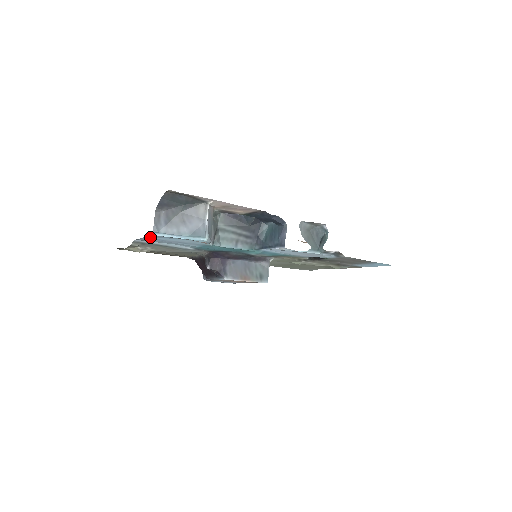
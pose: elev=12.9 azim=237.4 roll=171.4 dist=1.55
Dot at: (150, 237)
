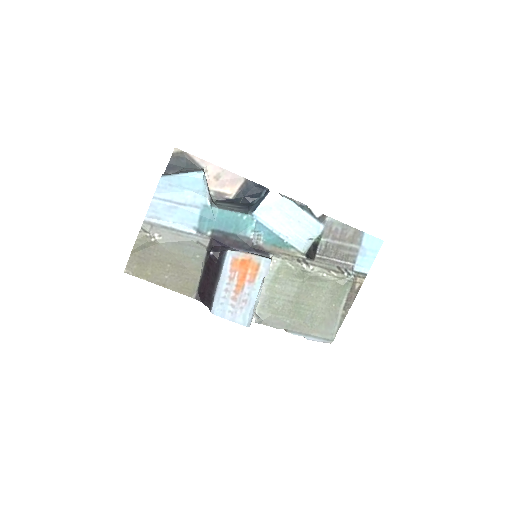
Dot at: (159, 195)
